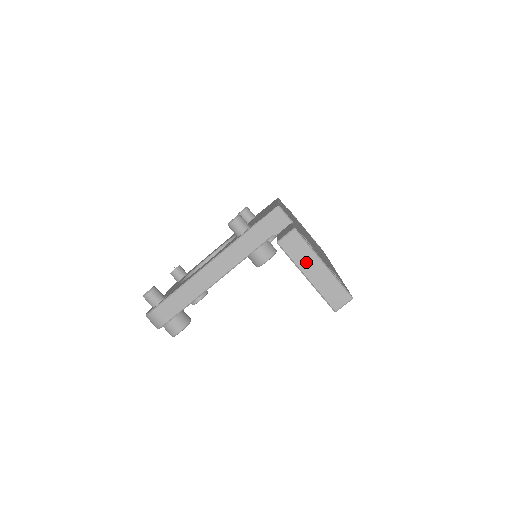
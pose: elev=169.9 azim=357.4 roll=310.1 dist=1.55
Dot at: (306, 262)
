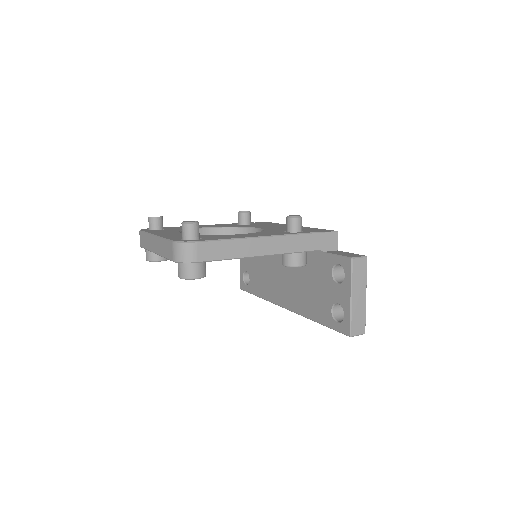
Dot at: (358, 286)
